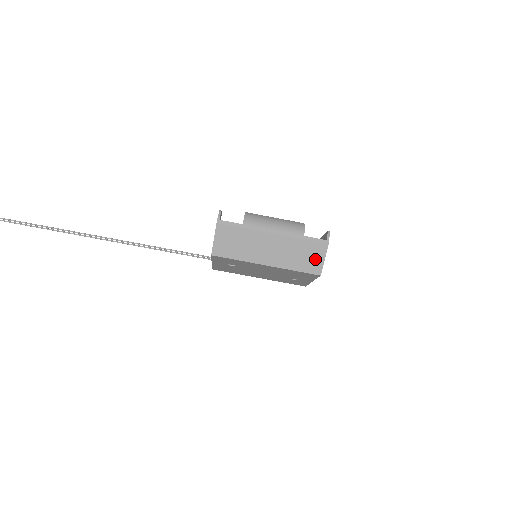
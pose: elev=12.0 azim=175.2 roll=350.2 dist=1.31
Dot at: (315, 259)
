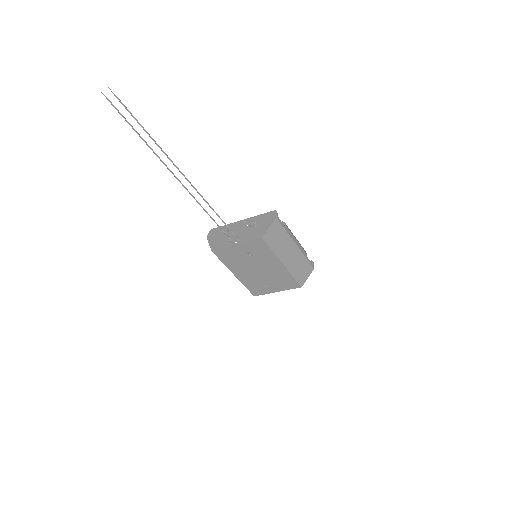
Dot at: (305, 274)
